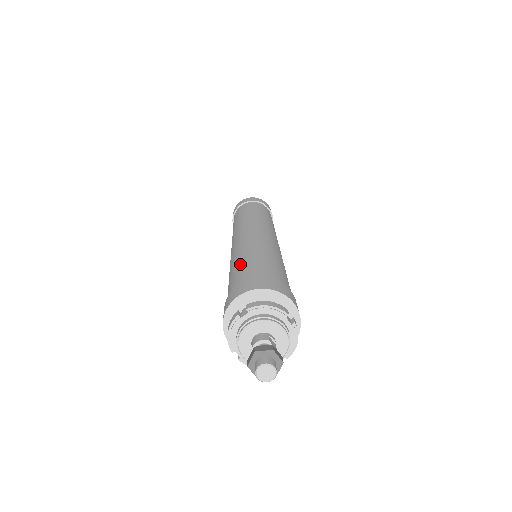
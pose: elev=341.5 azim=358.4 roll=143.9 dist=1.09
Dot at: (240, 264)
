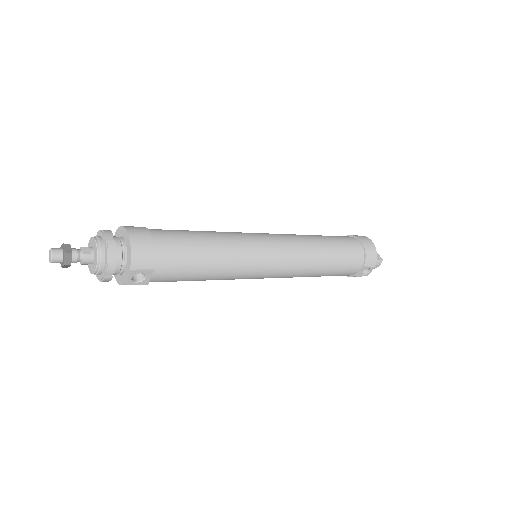
Dot at: occluded
